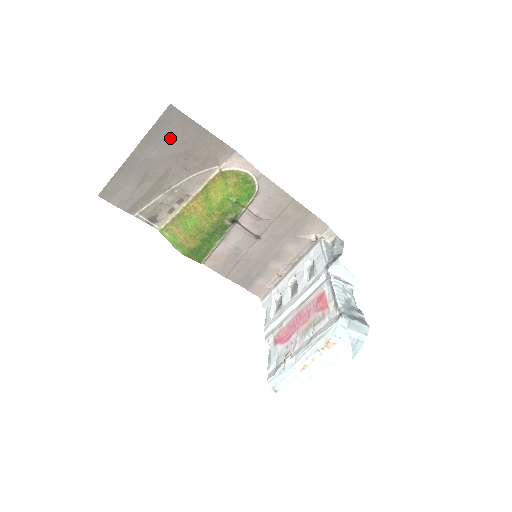
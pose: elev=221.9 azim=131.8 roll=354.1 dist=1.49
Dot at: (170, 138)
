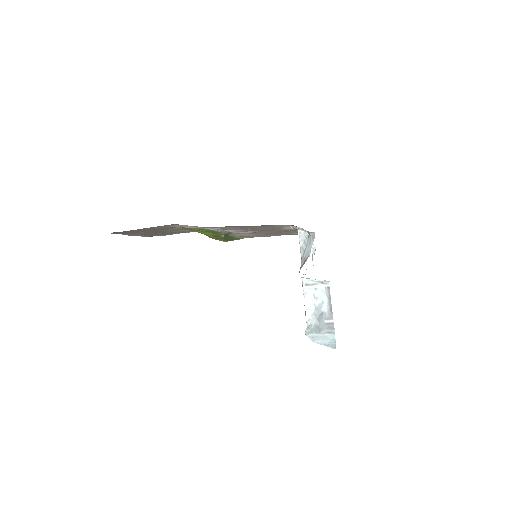
Dot at: (134, 232)
